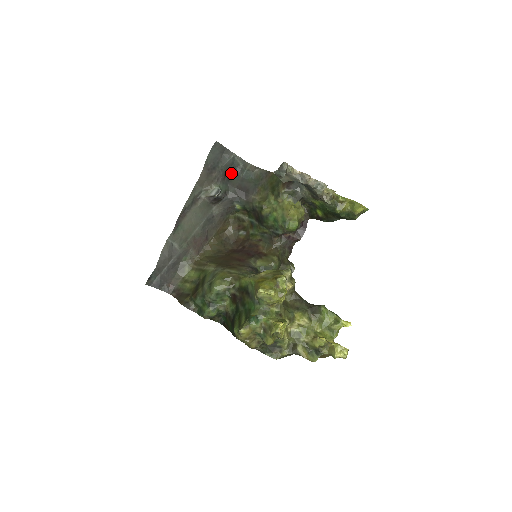
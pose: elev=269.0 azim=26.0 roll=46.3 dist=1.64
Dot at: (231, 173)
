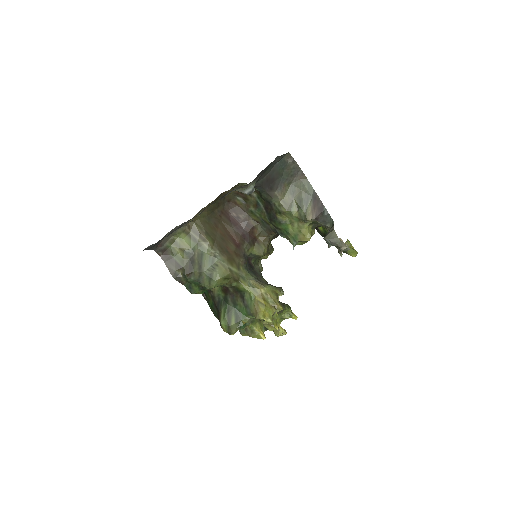
Dot at: (269, 165)
